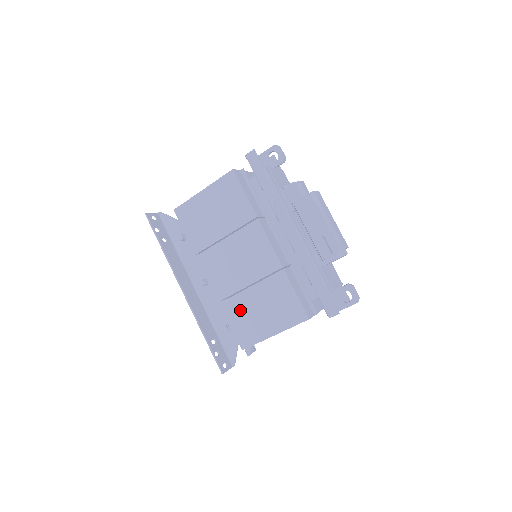
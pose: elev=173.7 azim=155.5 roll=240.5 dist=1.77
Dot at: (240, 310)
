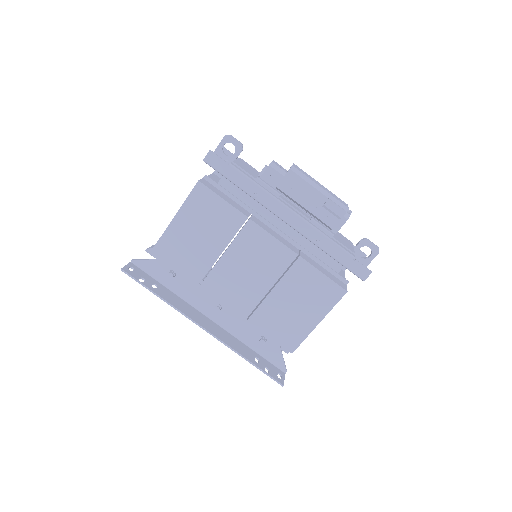
Dot at: (272, 317)
